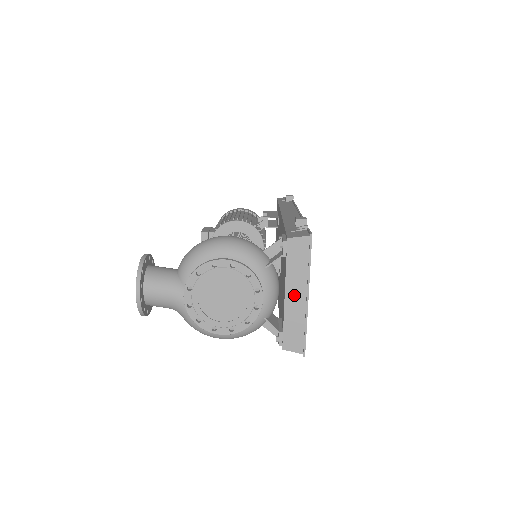
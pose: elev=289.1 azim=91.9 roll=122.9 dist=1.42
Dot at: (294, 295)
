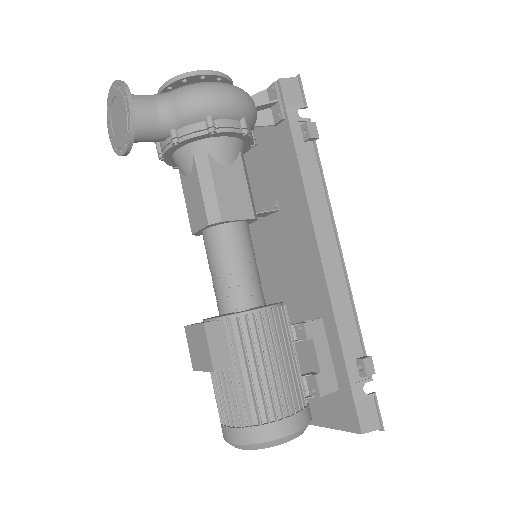
Dot at: occluded
